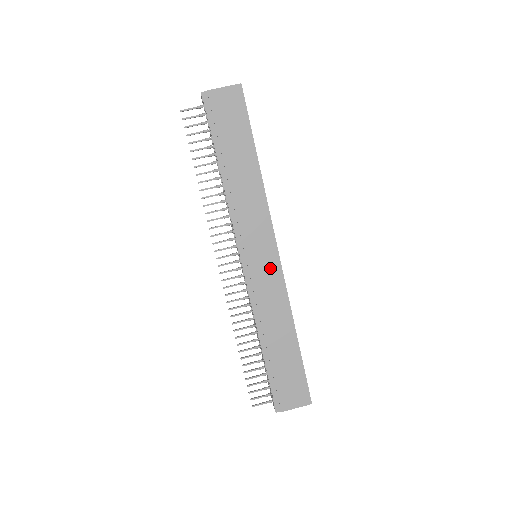
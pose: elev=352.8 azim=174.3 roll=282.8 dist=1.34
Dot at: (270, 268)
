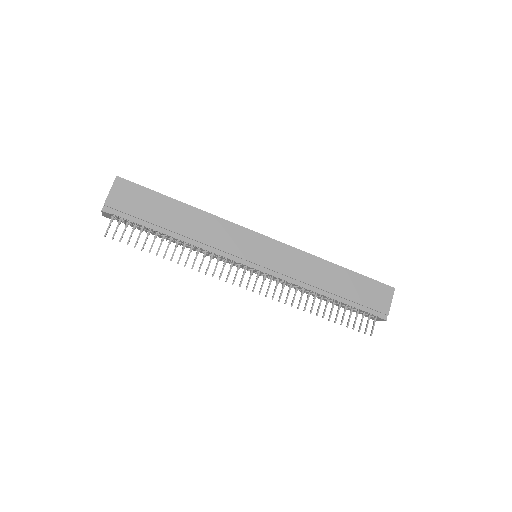
Dot at: (273, 250)
